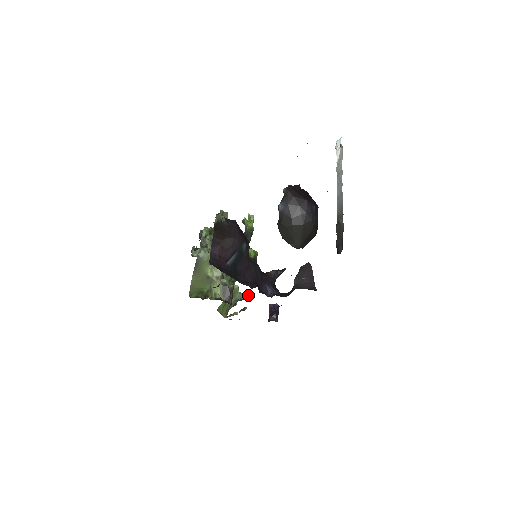
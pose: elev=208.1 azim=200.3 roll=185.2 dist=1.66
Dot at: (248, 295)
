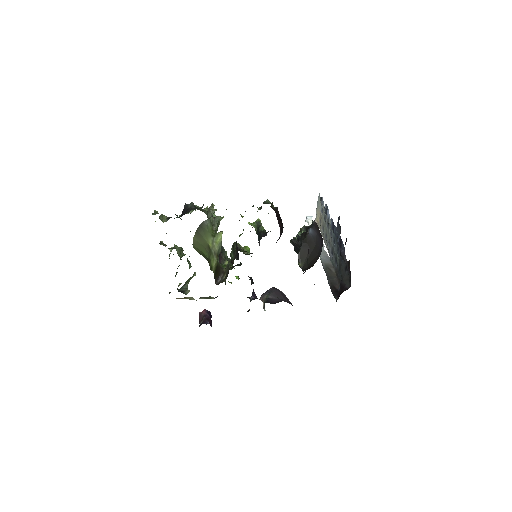
Dot at: occluded
